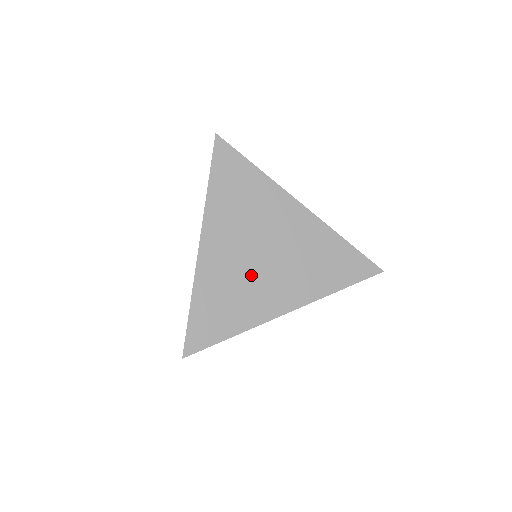
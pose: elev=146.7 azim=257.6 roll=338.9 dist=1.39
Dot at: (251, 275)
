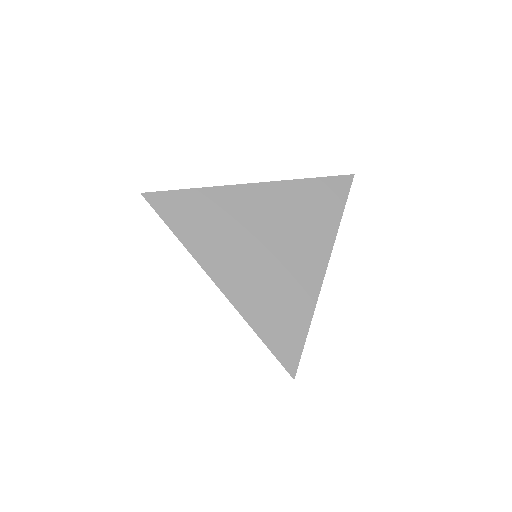
Dot at: (275, 269)
